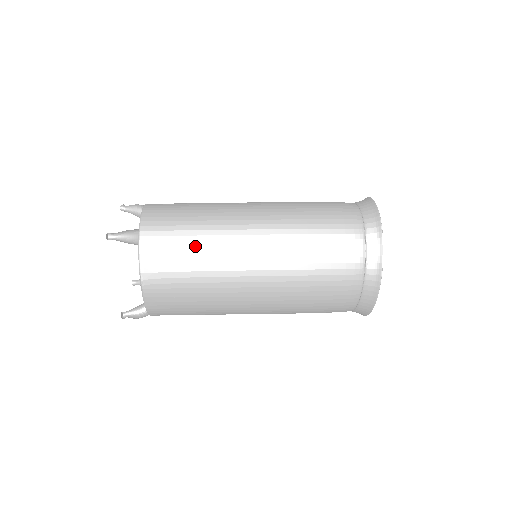
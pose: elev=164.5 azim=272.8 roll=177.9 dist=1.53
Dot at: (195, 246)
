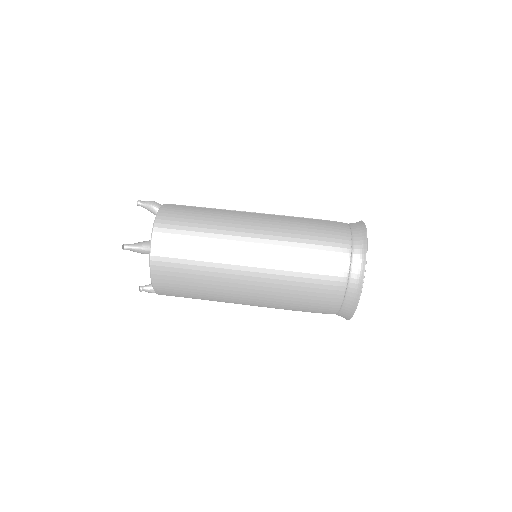
Dot at: (197, 265)
